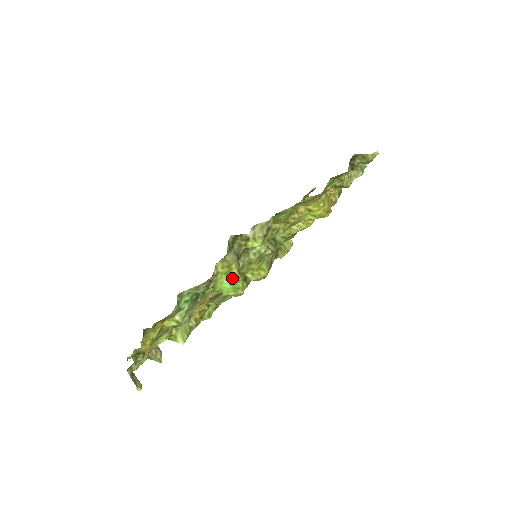
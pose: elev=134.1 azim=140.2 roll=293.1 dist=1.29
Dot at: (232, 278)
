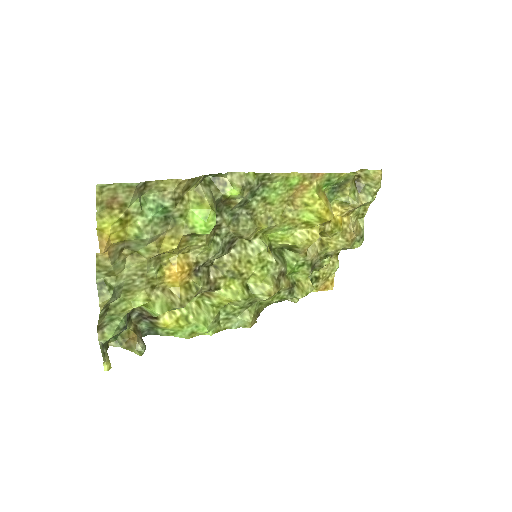
Dot at: (203, 210)
